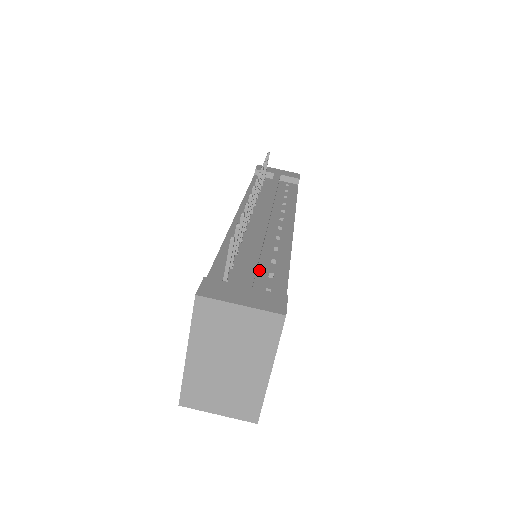
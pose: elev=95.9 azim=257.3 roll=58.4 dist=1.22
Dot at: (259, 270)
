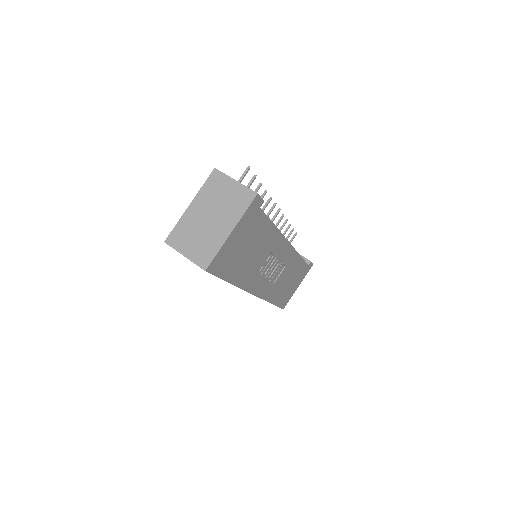
Dot at: occluded
